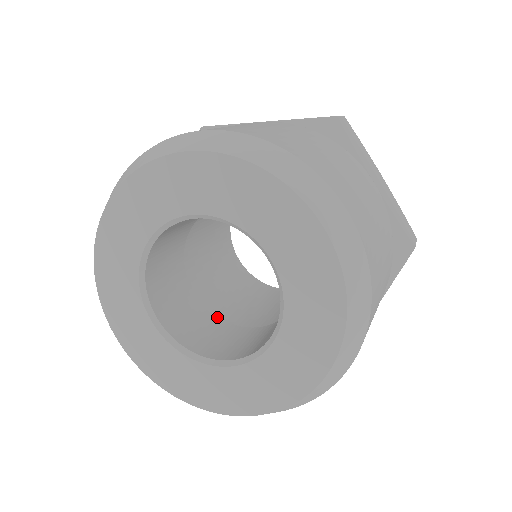
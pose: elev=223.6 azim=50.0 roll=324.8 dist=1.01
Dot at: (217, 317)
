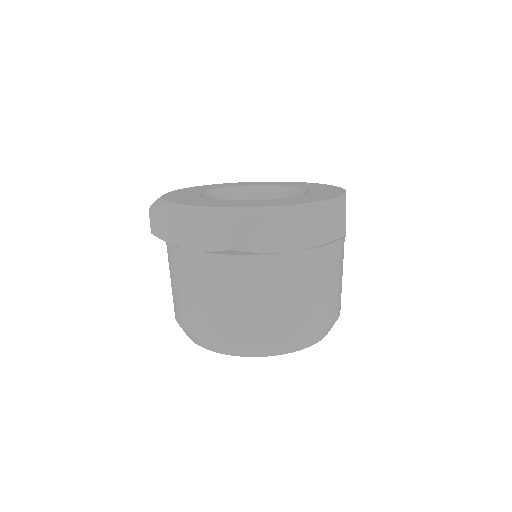
Dot at: occluded
